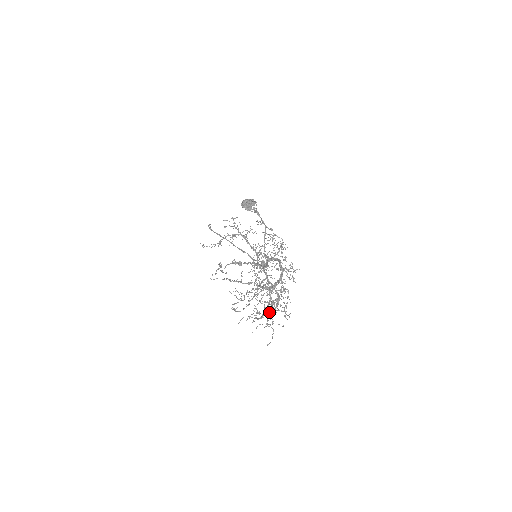
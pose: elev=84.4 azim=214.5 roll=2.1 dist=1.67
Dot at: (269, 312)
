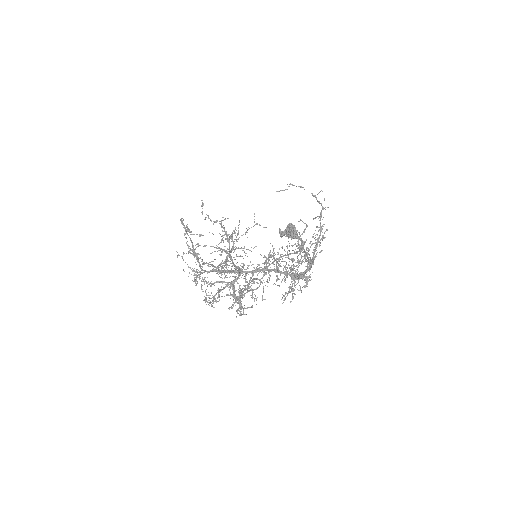
Dot at: (295, 266)
